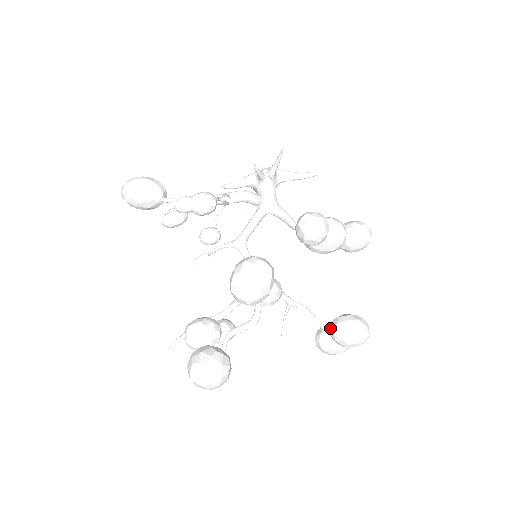
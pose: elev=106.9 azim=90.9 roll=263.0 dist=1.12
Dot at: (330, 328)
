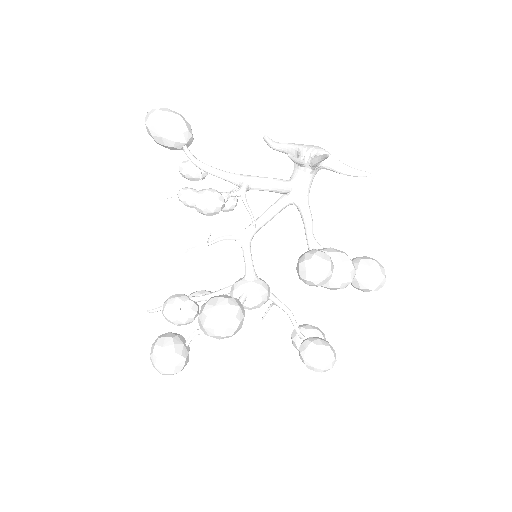
Dot at: (300, 346)
